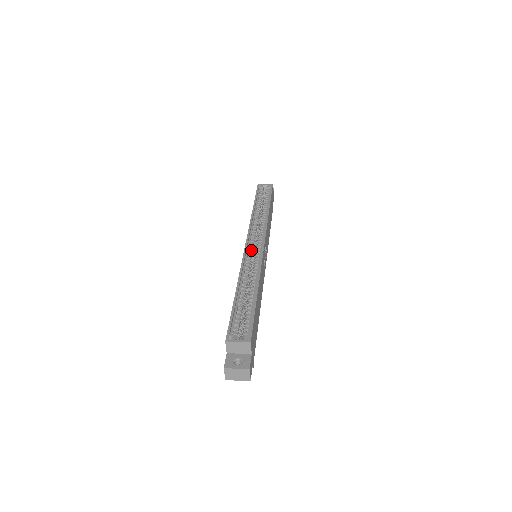
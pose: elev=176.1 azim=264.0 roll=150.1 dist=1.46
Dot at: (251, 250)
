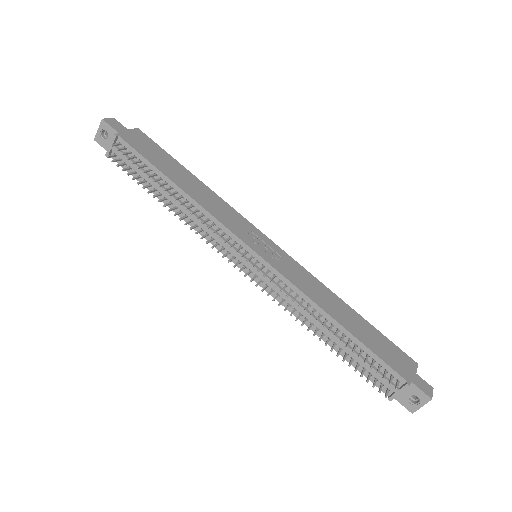
Dot at: occluded
